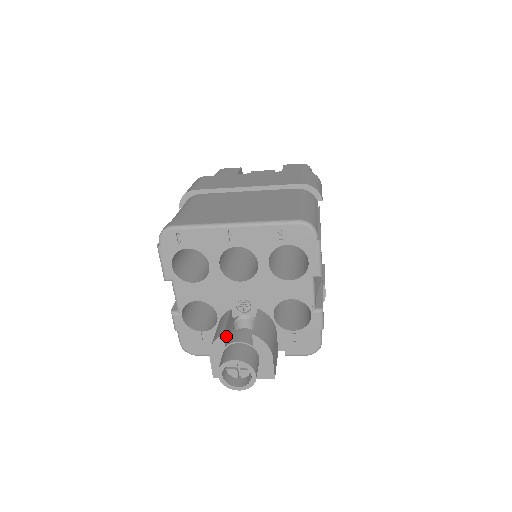
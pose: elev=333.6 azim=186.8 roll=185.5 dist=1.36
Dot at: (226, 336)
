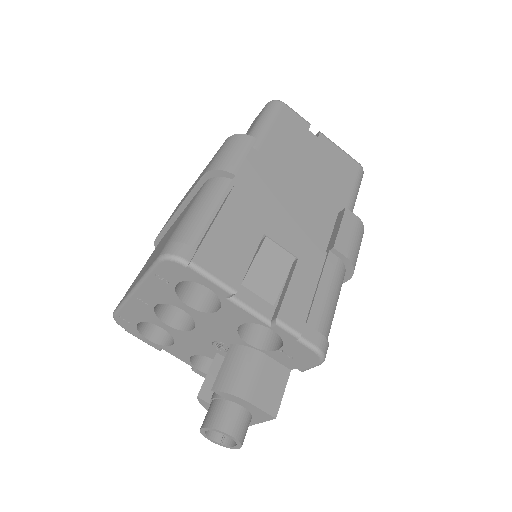
Dot at: (210, 392)
